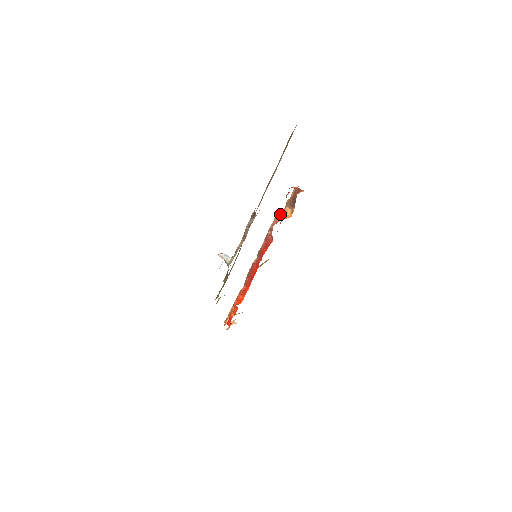
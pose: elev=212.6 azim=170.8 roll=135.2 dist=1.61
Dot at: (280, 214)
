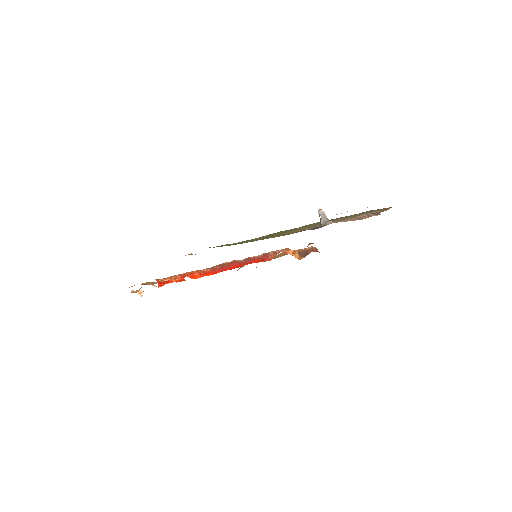
Dot at: (293, 250)
